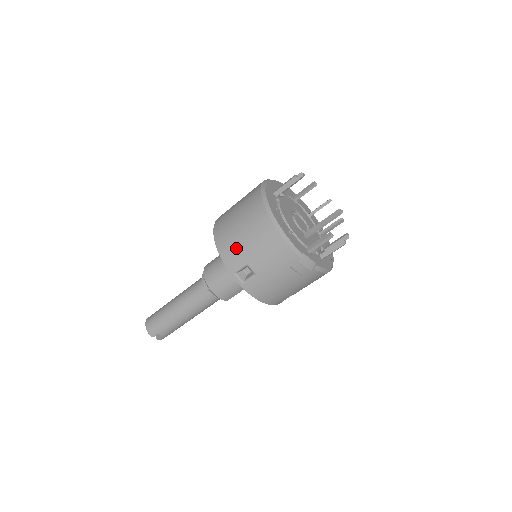
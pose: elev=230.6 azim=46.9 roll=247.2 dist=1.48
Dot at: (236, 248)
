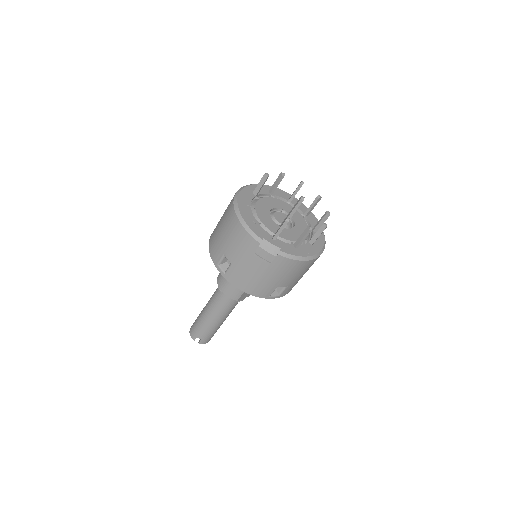
Dot at: (217, 242)
